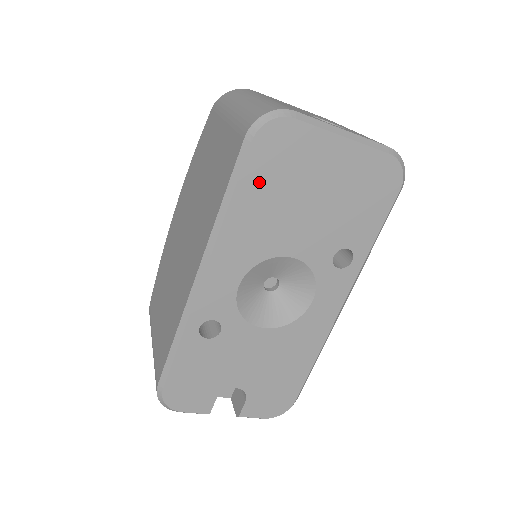
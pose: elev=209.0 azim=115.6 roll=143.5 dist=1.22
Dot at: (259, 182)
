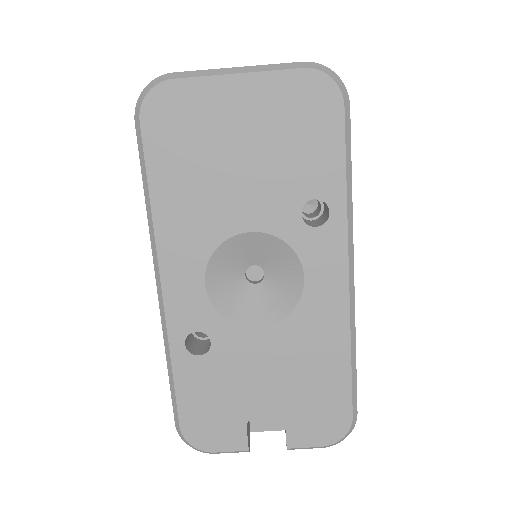
Dot at: (169, 161)
